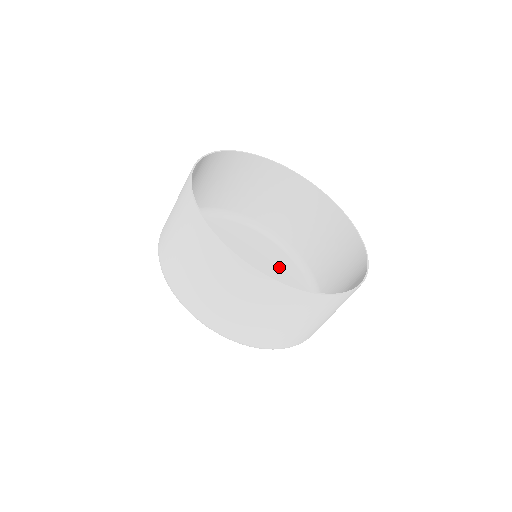
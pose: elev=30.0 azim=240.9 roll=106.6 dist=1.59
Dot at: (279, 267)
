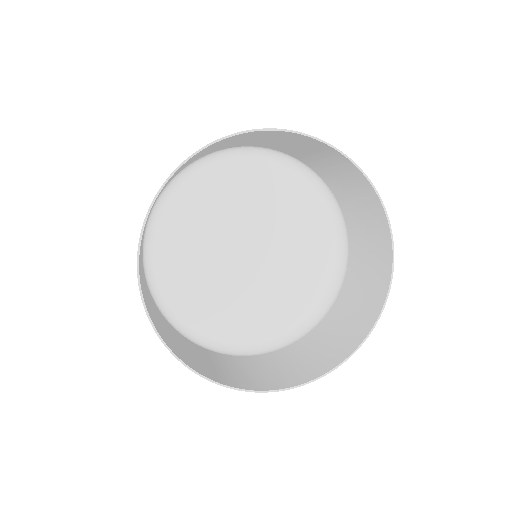
Dot at: (303, 225)
